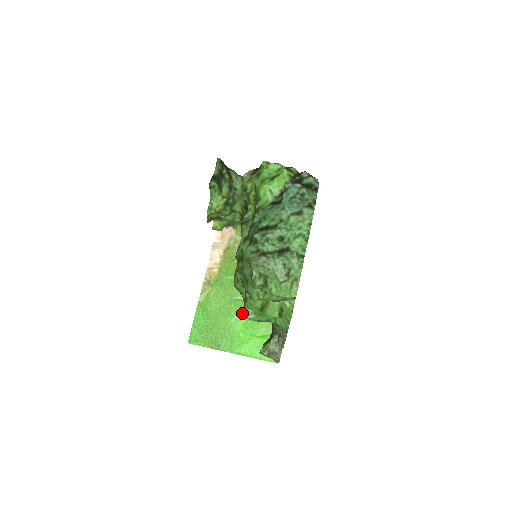
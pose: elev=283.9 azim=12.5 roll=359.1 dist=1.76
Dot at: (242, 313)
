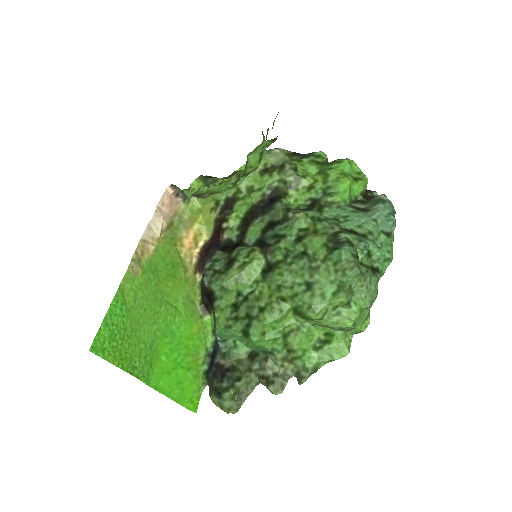
Dot at: (172, 325)
